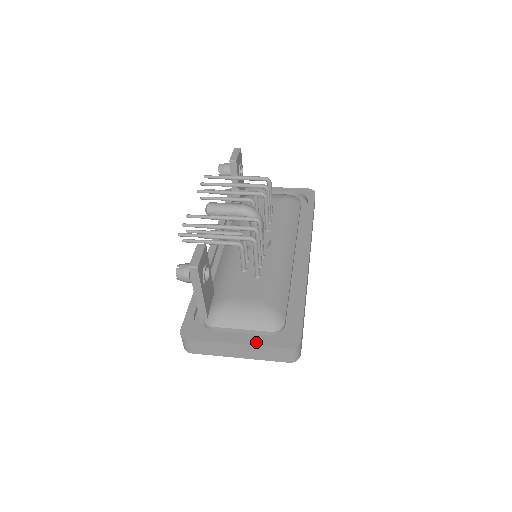
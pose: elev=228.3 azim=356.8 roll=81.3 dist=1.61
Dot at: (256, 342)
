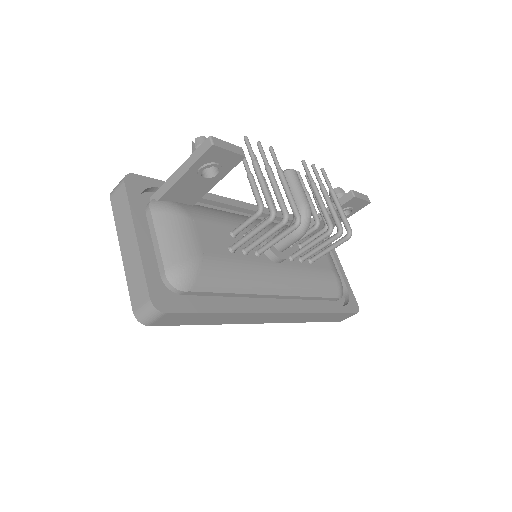
Dot at: (146, 258)
